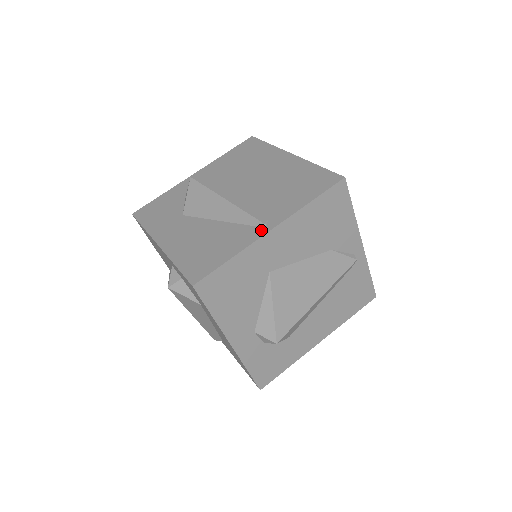
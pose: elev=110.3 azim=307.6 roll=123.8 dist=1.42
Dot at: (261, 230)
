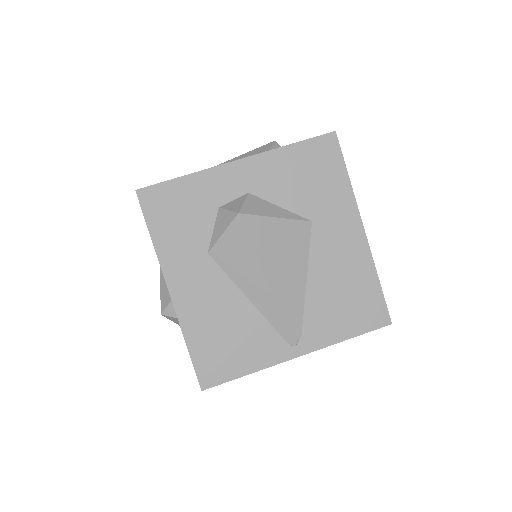
Dot at: (289, 351)
